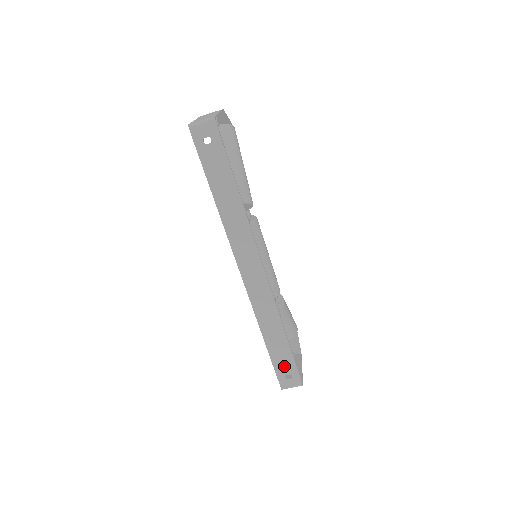
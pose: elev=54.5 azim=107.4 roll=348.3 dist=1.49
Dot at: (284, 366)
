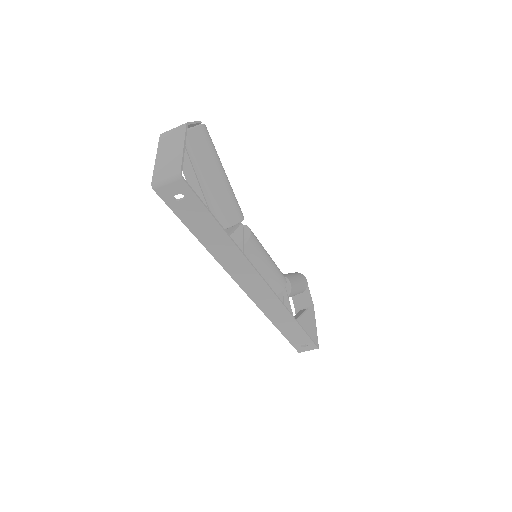
Dot at: (299, 340)
